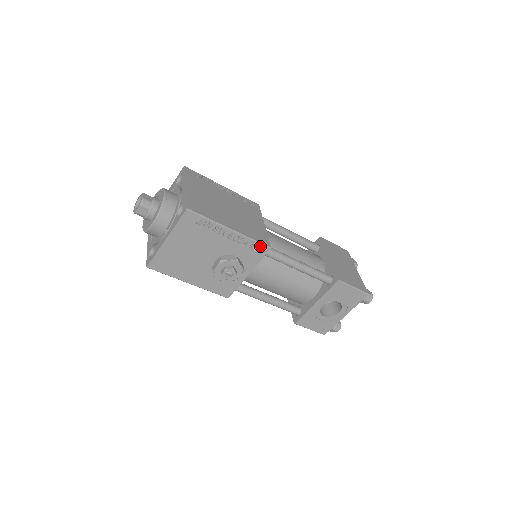
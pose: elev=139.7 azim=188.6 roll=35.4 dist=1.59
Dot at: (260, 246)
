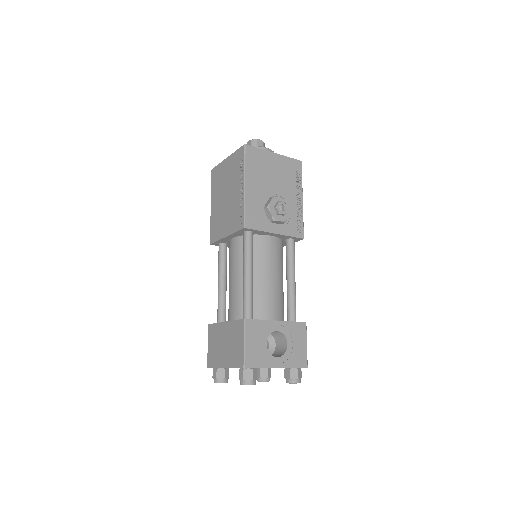
Dot at: (302, 229)
